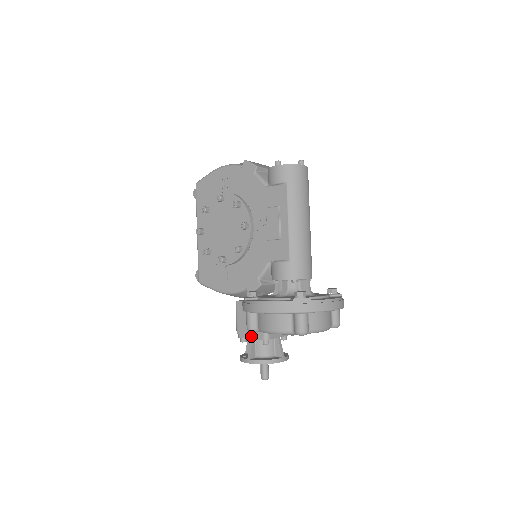
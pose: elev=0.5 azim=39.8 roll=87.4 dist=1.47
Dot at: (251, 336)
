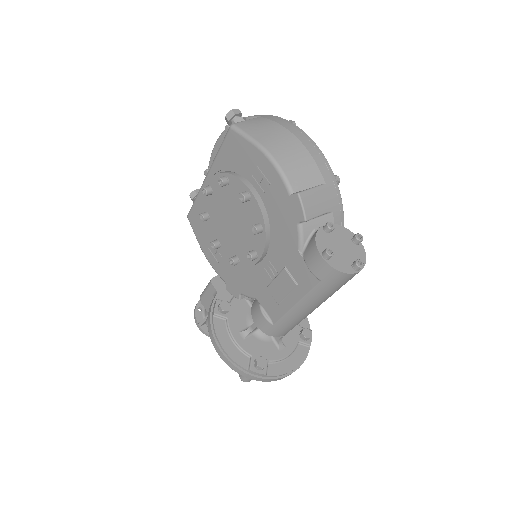
Dot at: occluded
